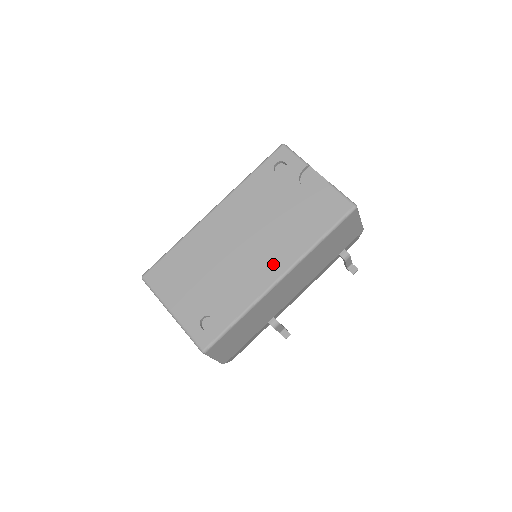
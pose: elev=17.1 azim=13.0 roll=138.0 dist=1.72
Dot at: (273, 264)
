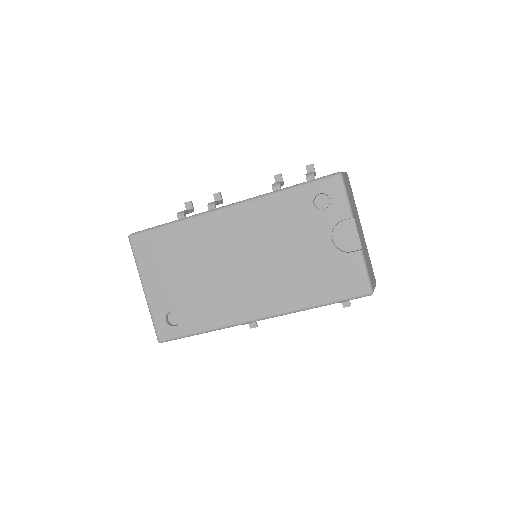
Dot at: (259, 302)
